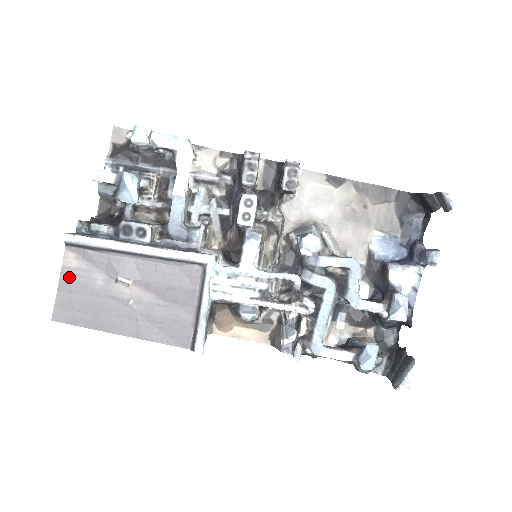
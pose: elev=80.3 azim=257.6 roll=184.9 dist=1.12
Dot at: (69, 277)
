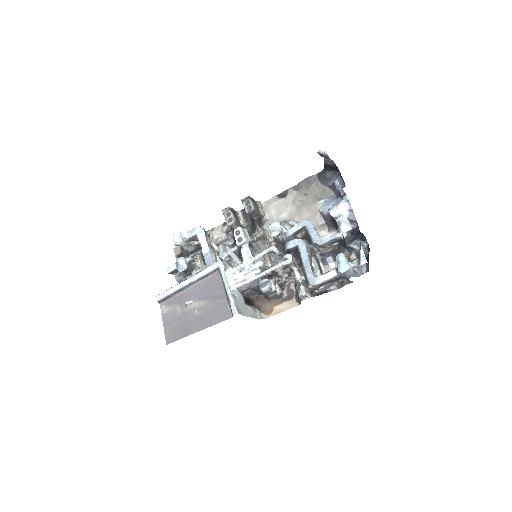
Dot at: (166, 318)
